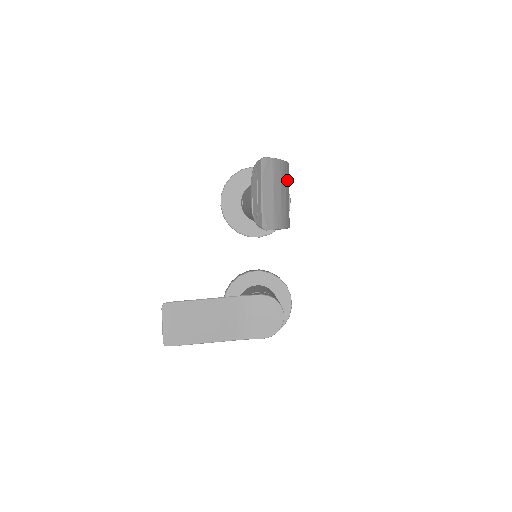
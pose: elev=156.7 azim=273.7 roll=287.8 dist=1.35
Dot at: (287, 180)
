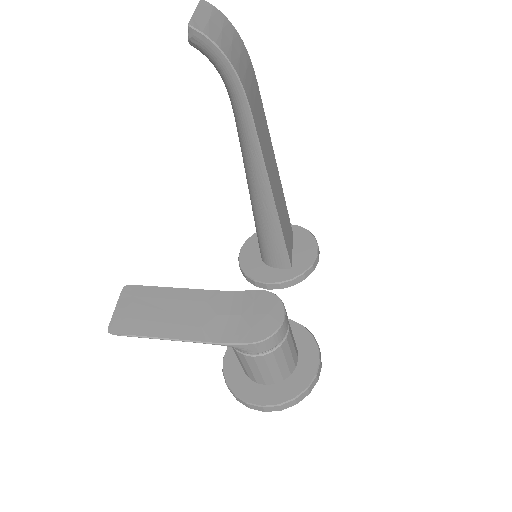
Dot at: (238, 45)
